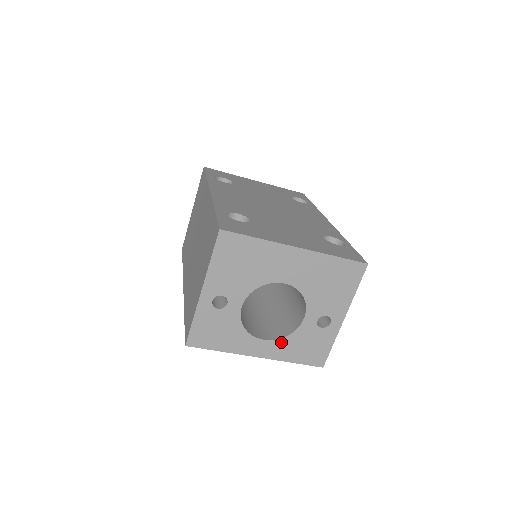
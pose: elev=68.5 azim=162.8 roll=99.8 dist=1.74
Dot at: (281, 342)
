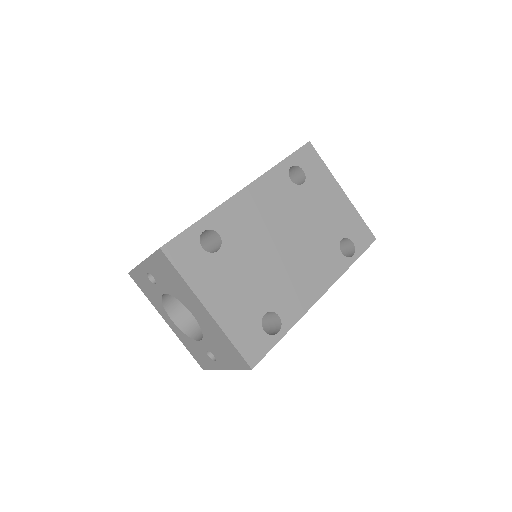
Dot at: (182, 333)
